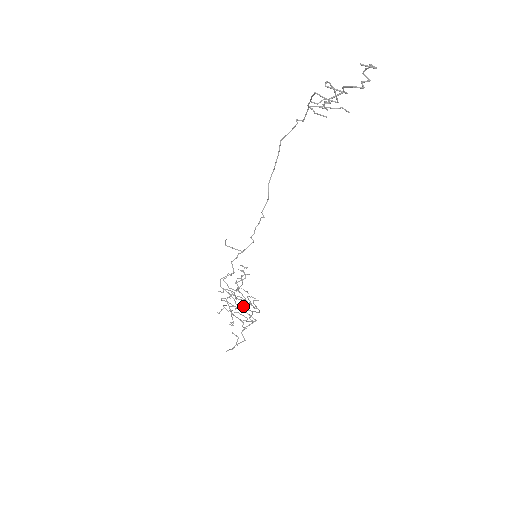
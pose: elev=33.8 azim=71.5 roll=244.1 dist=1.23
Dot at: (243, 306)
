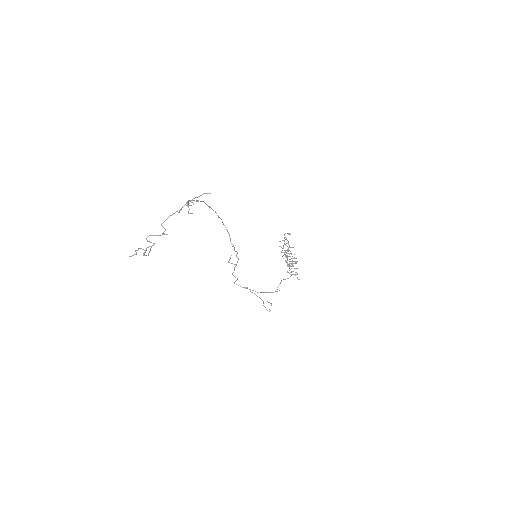
Dot at: occluded
